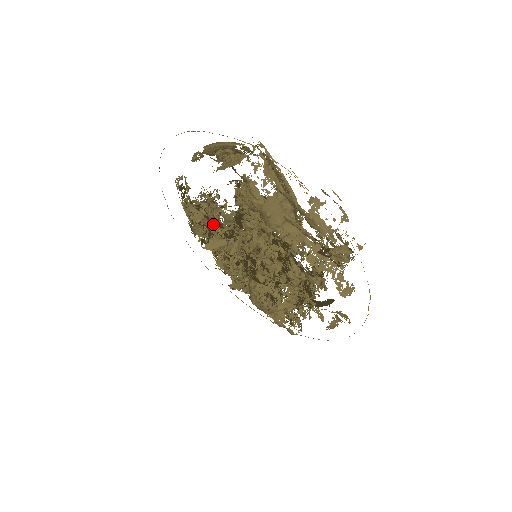
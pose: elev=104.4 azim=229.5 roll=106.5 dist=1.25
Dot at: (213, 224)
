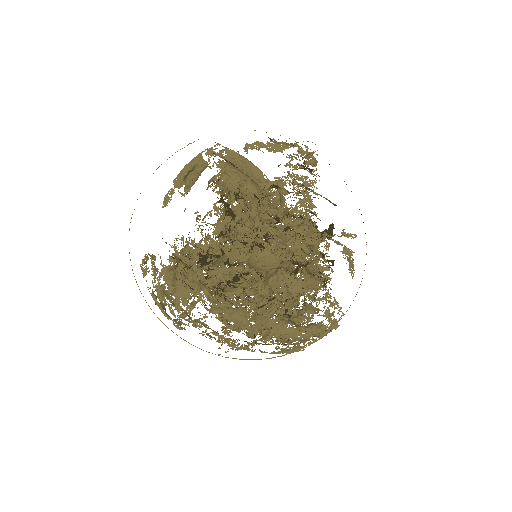
Dot at: (202, 261)
